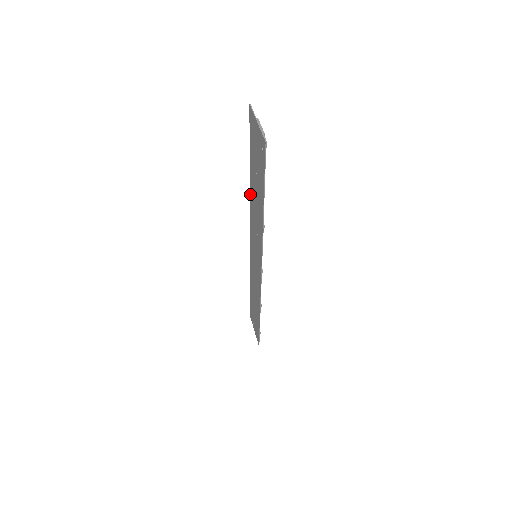
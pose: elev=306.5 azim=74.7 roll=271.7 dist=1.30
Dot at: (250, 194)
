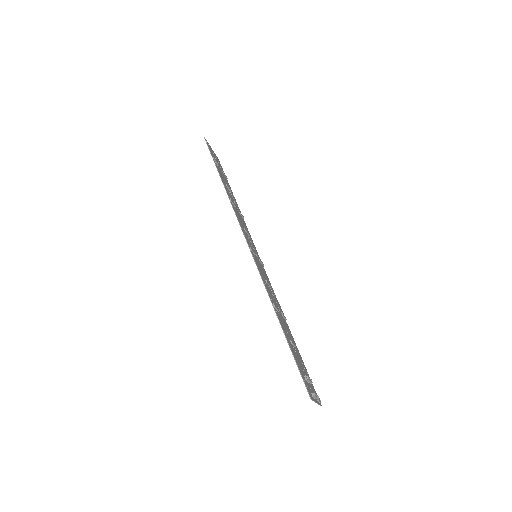
Dot at: occluded
